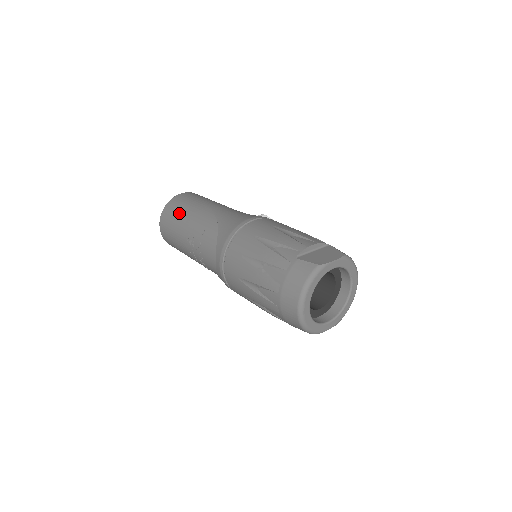
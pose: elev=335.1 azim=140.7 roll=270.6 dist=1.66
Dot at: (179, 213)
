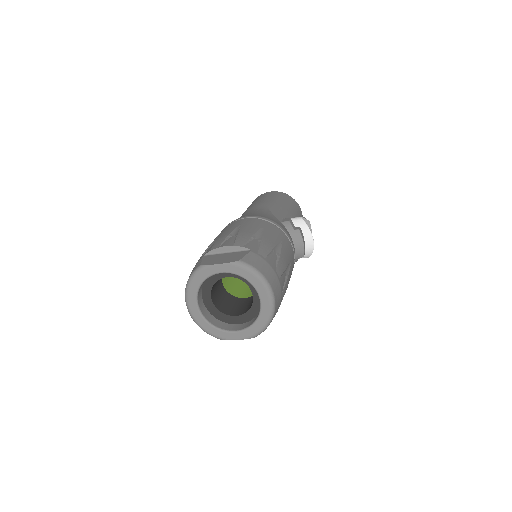
Dot at: occluded
